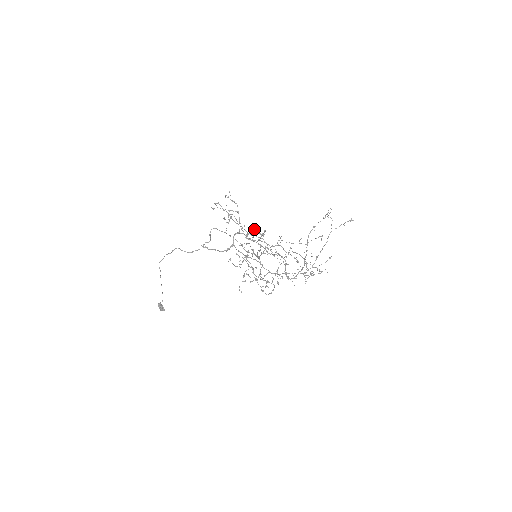
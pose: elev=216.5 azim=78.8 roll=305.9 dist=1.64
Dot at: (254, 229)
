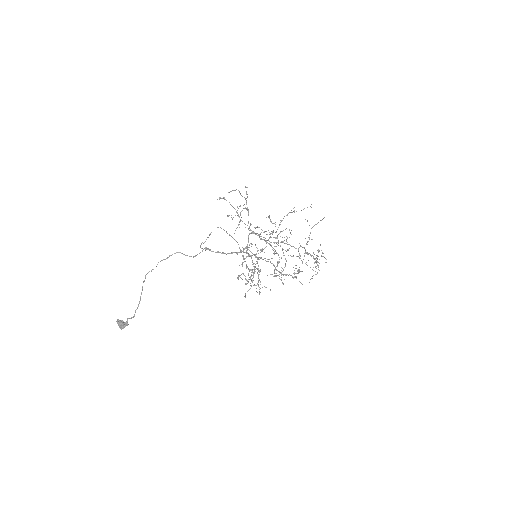
Dot at: occluded
